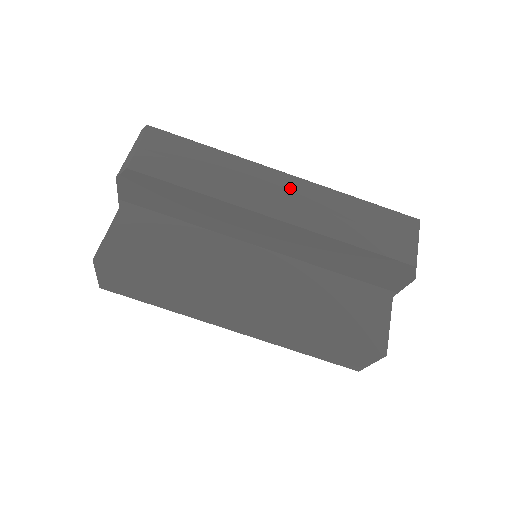
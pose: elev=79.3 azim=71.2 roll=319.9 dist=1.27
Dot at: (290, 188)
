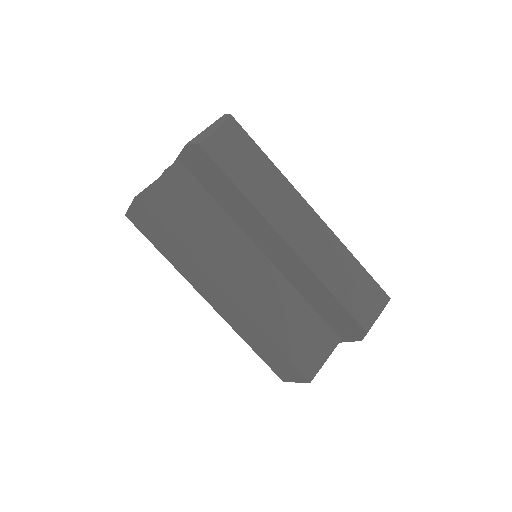
Dot at: (310, 224)
